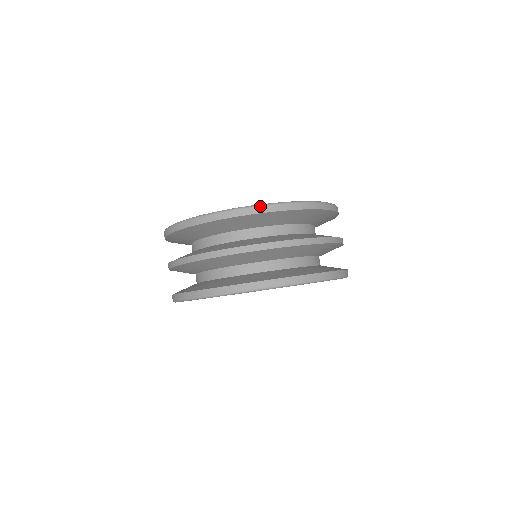
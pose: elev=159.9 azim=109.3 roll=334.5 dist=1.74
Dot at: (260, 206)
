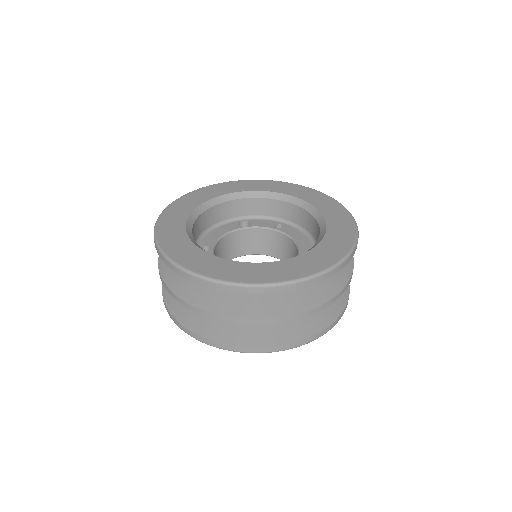
Dot at: (230, 285)
